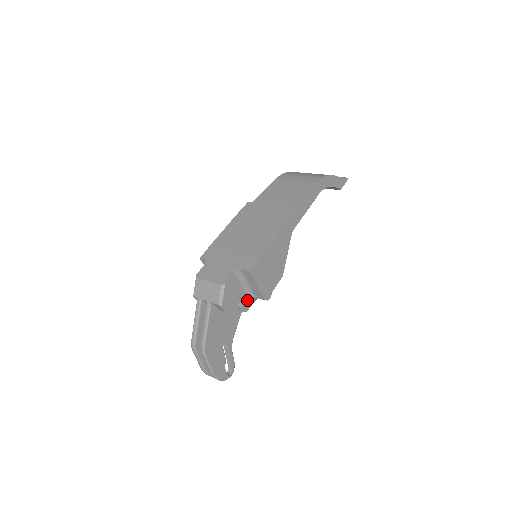
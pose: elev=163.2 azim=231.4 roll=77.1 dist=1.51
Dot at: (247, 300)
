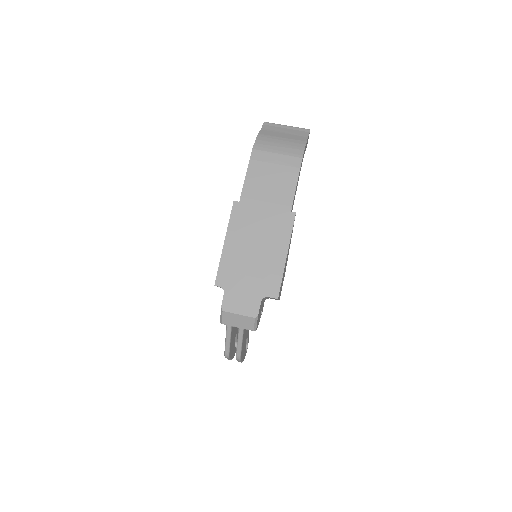
Dot at: (263, 304)
